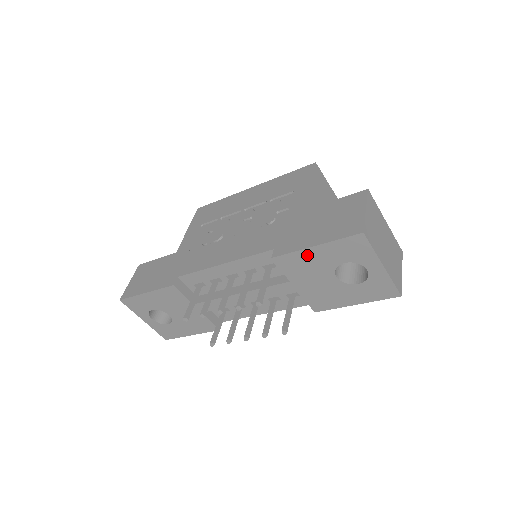
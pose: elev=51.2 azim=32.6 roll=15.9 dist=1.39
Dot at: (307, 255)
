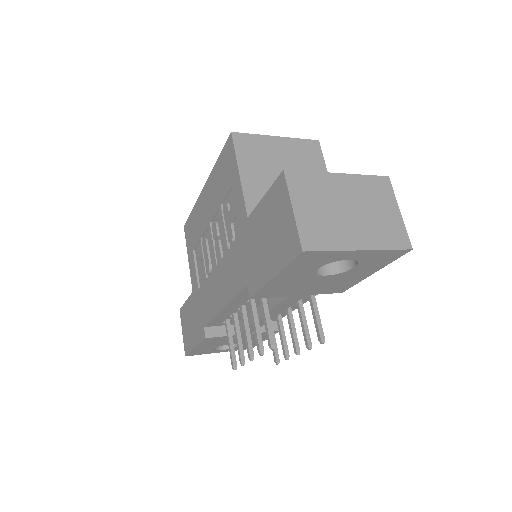
Dot at: (276, 283)
